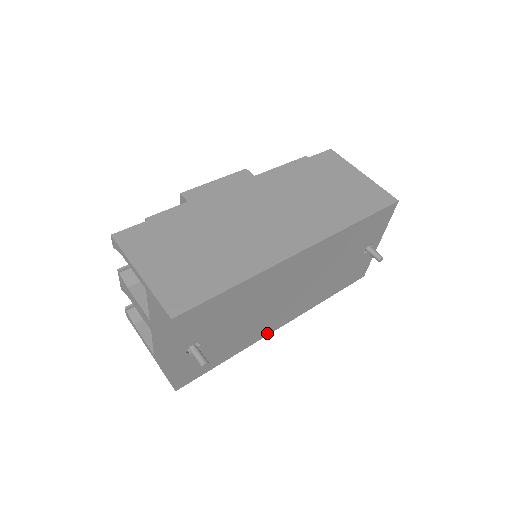
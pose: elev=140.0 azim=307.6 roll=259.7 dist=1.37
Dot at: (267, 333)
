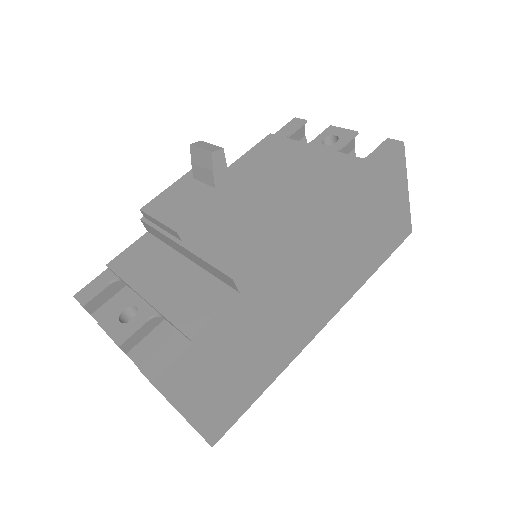
Dot at: occluded
